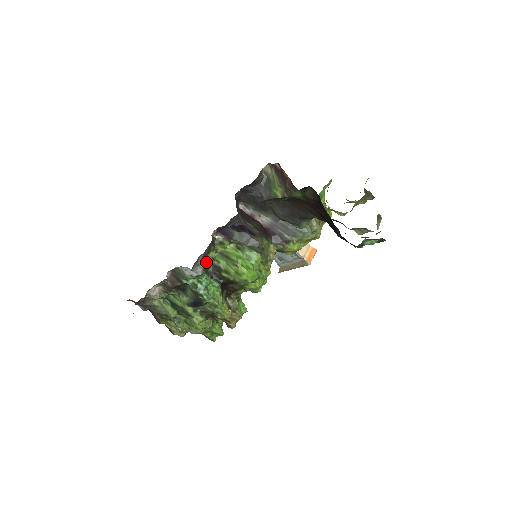
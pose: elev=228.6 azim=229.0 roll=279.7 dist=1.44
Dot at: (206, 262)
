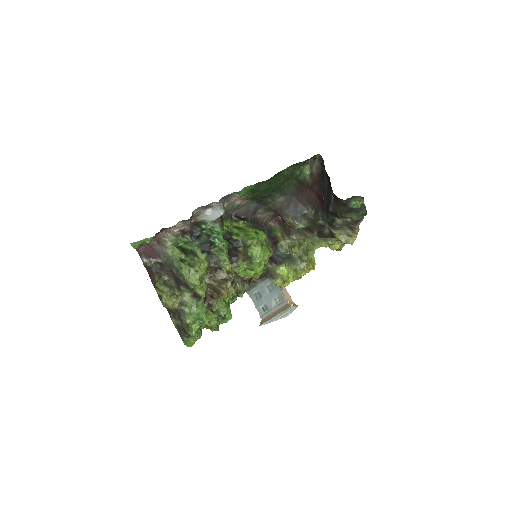
Dot at: (223, 224)
